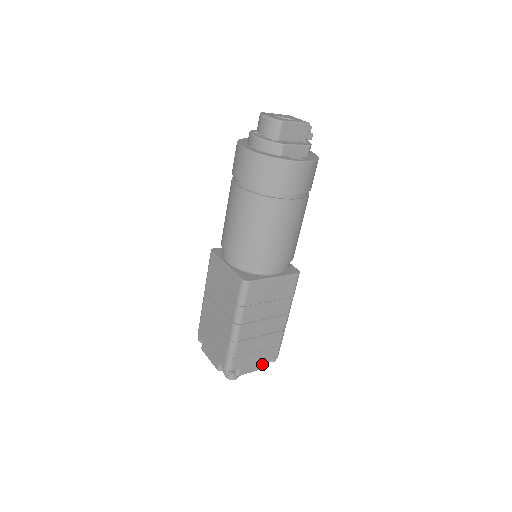
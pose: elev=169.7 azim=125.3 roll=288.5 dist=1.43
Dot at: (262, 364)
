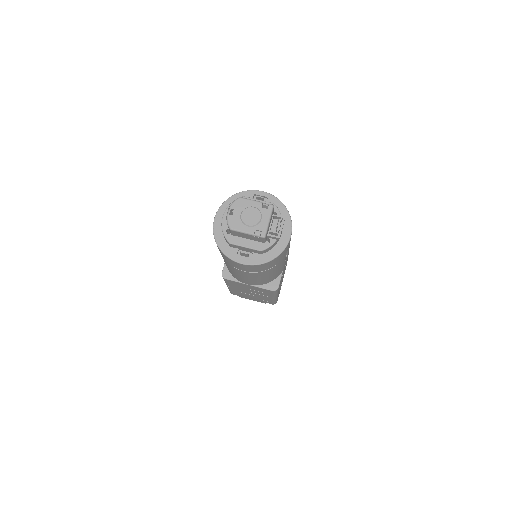
Dot at: (260, 301)
